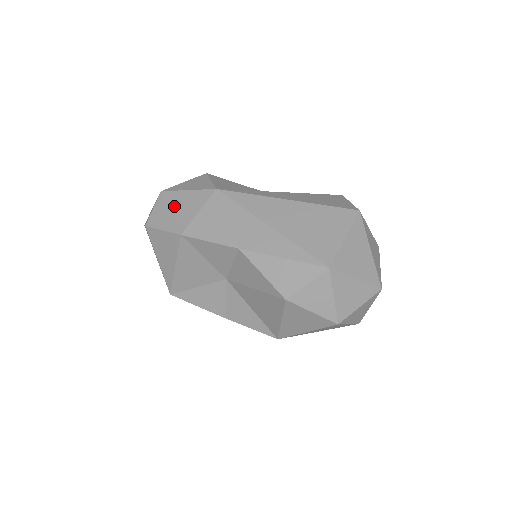
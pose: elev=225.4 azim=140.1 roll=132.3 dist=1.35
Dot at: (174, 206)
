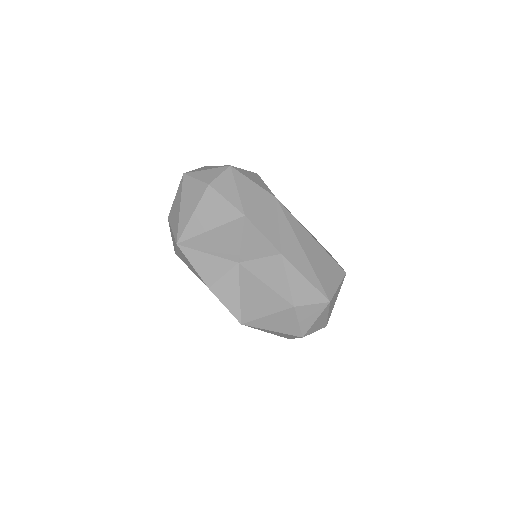
Dot at: (241, 187)
